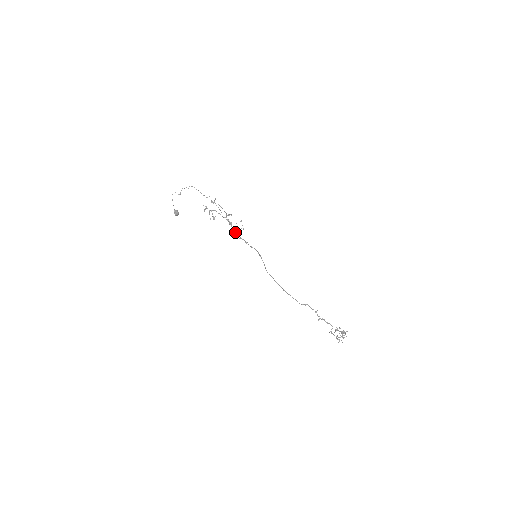
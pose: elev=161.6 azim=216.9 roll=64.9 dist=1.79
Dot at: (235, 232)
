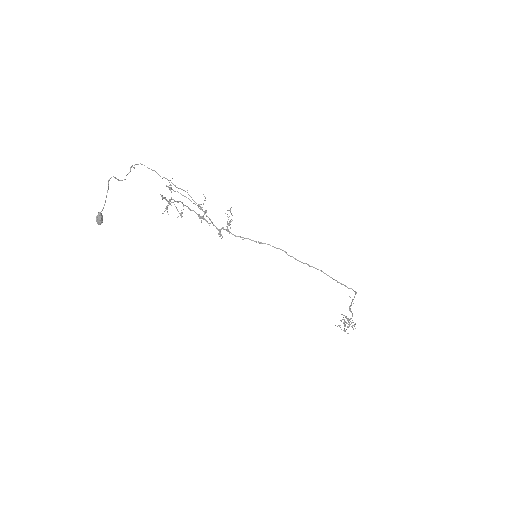
Dot at: occluded
